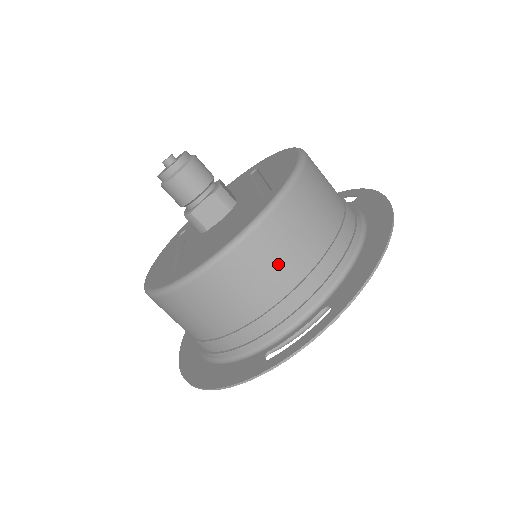
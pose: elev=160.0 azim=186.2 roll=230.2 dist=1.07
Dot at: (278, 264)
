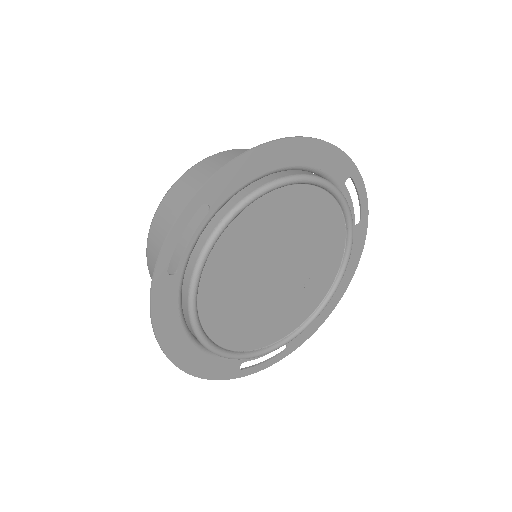
Dot at: (187, 200)
